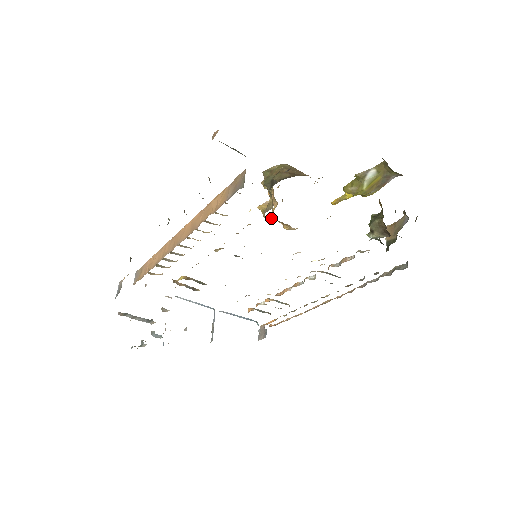
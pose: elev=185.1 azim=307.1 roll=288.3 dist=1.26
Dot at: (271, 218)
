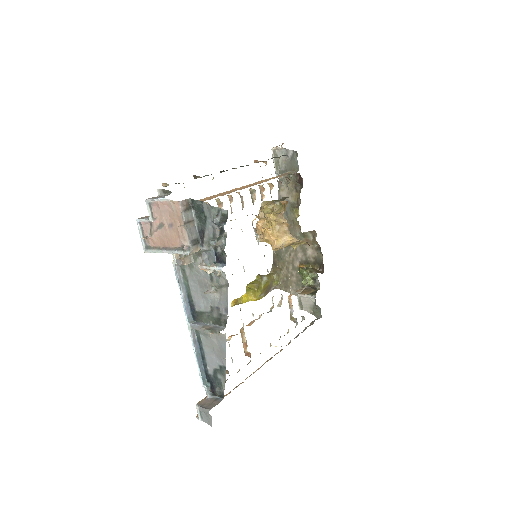
Dot at: (271, 228)
